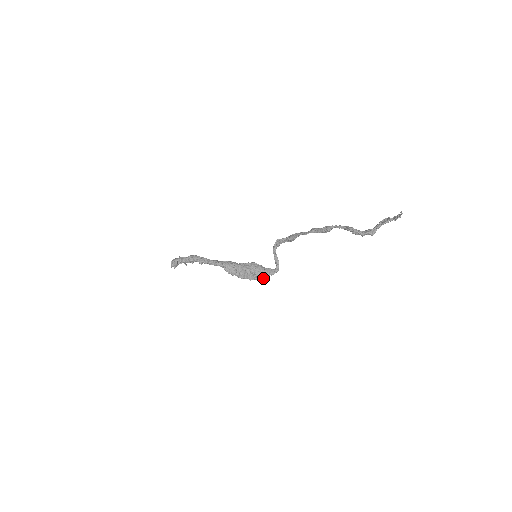
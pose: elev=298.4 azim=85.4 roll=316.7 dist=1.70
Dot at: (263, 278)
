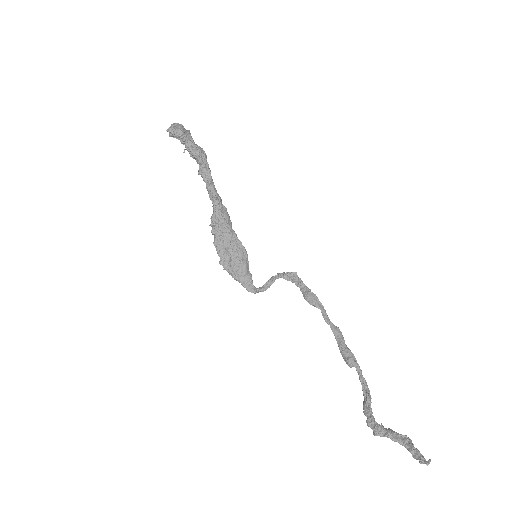
Dot at: (234, 277)
